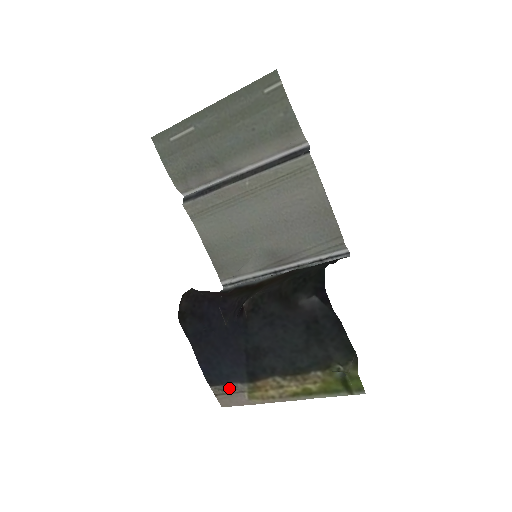
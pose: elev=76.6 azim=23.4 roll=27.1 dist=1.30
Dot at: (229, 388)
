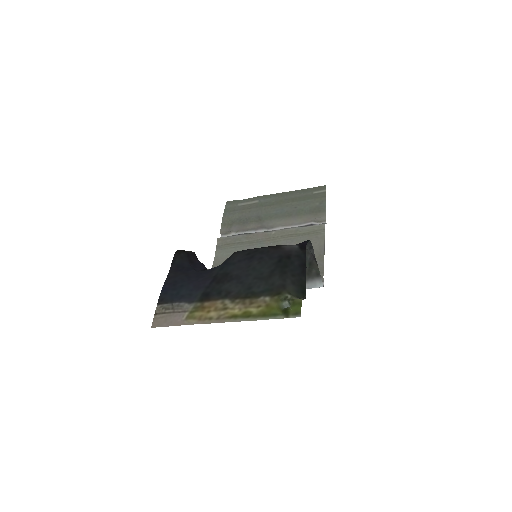
Dot at: (175, 307)
